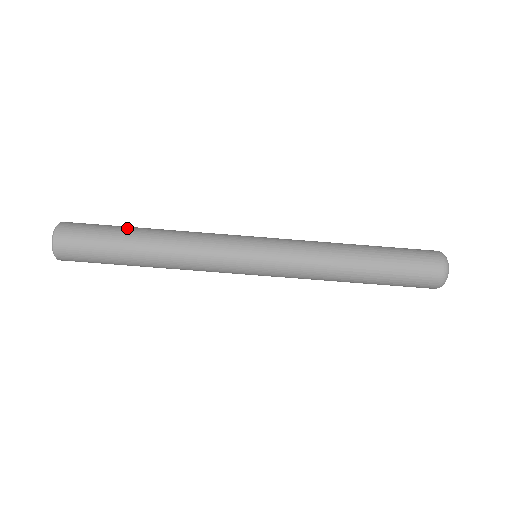
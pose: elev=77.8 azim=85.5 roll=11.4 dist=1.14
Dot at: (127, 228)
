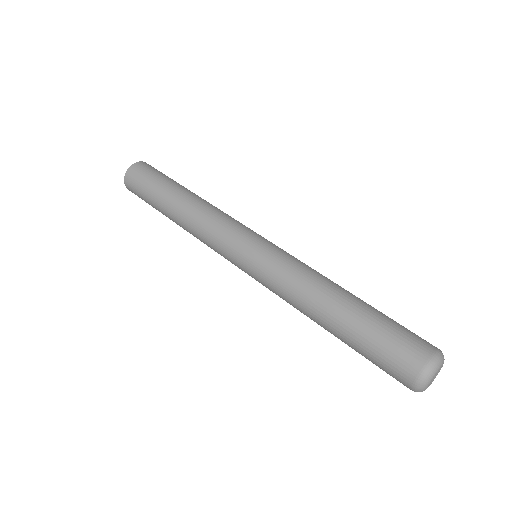
Dot at: occluded
